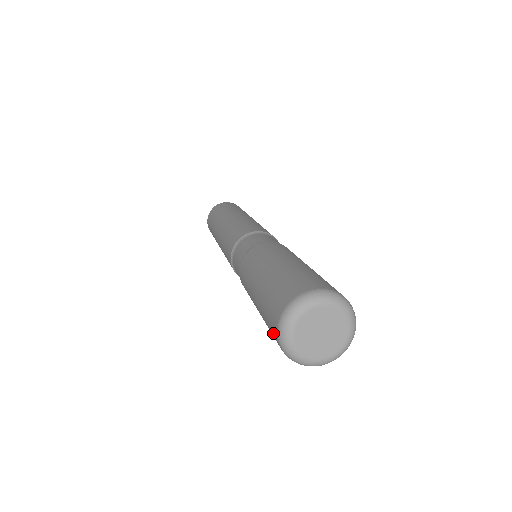
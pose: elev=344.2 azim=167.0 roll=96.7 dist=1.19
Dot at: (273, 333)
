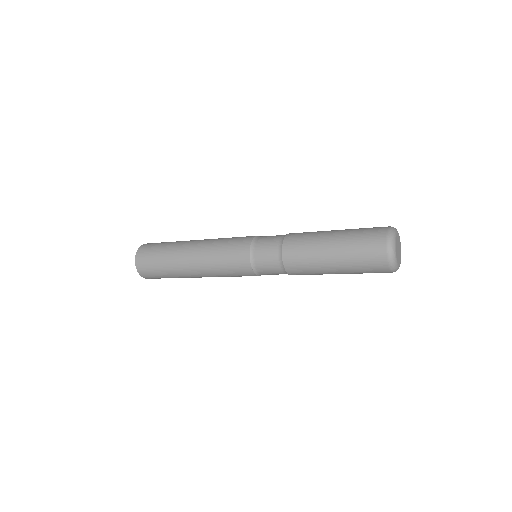
Dot at: (378, 259)
